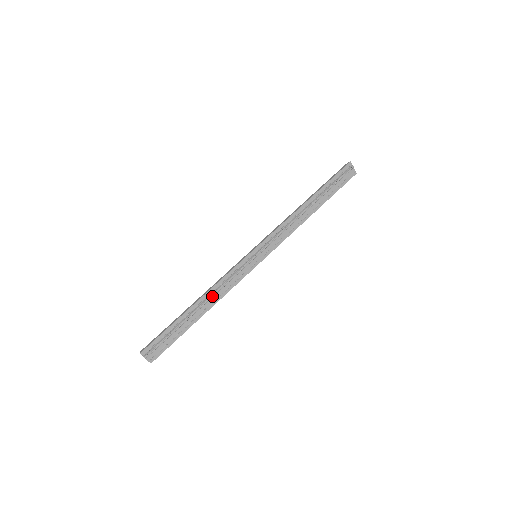
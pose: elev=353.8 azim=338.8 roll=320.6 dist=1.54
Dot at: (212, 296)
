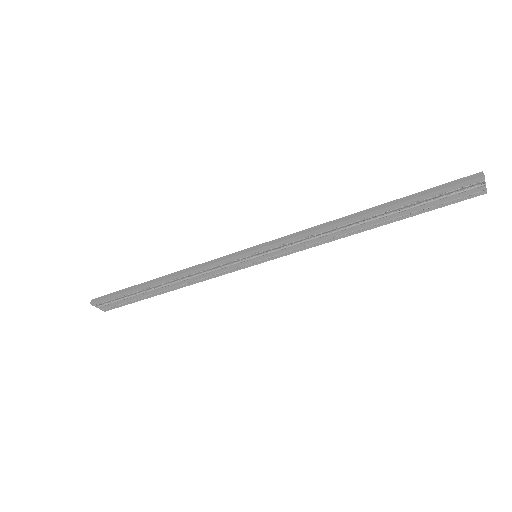
Dot at: (183, 280)
